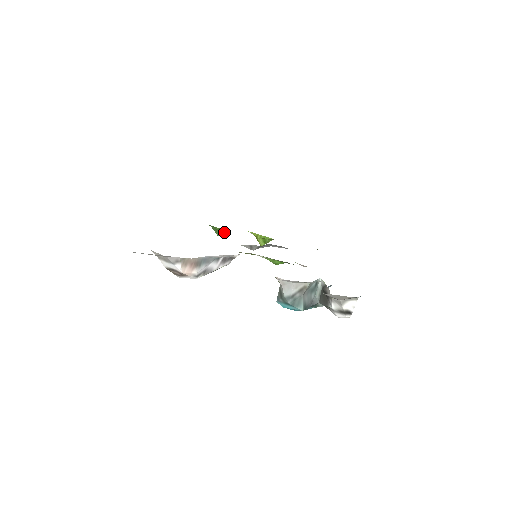
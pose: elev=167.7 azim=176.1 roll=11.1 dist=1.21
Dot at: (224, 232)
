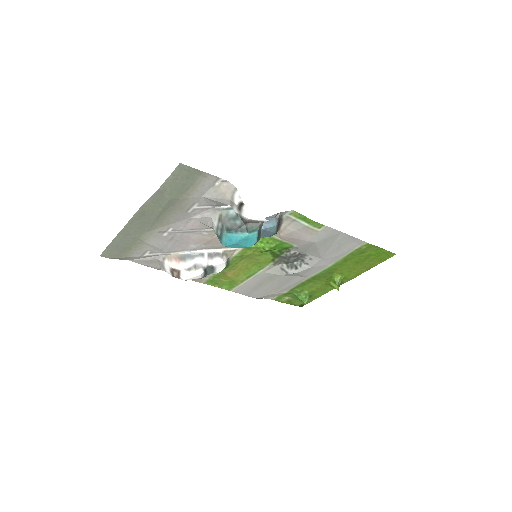
Dot at: (305, 296)
